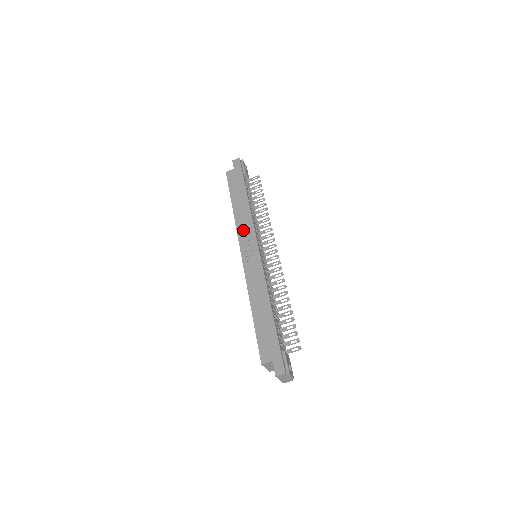
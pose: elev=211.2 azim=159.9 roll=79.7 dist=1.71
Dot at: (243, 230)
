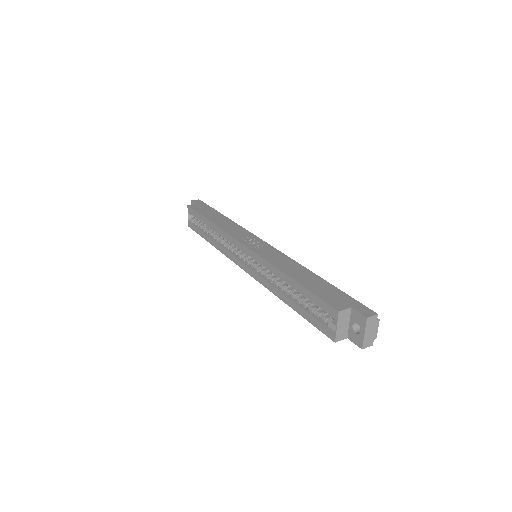
Dot at: (235, 232)
